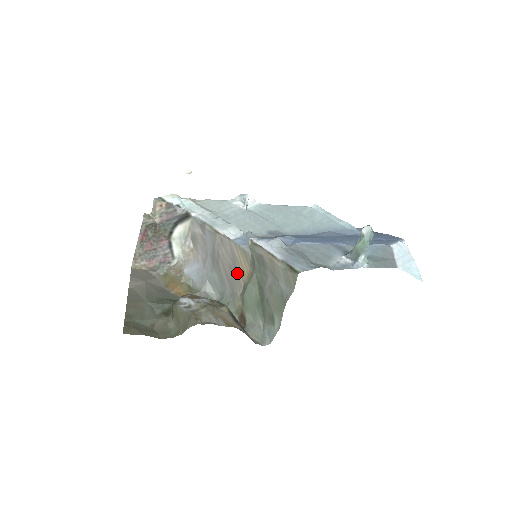
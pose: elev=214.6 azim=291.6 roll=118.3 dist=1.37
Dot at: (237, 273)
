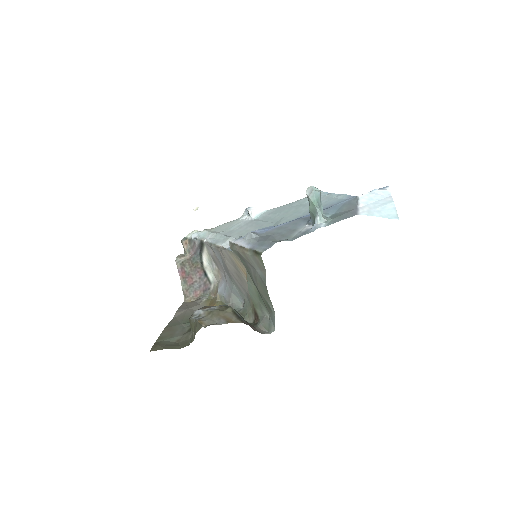
Dot at: (242, 276)
